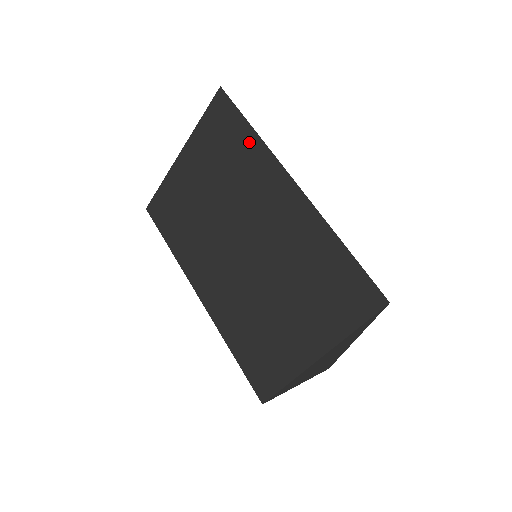
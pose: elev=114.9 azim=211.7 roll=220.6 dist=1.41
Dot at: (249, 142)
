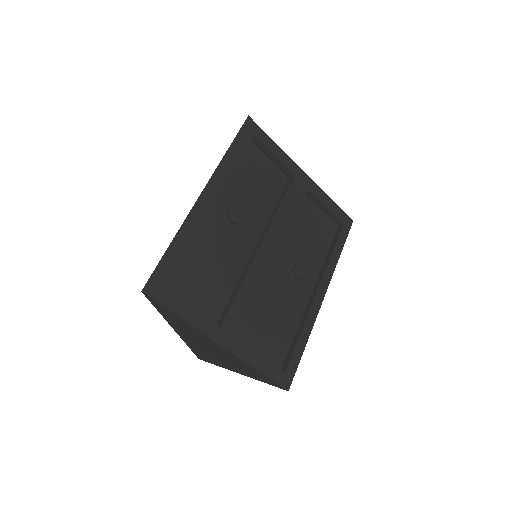
Dot at: occluded
